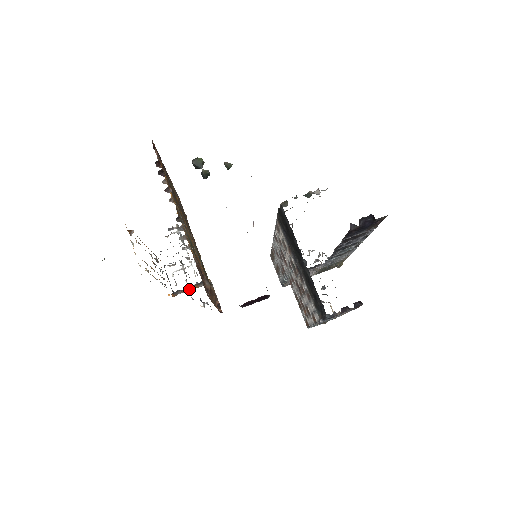
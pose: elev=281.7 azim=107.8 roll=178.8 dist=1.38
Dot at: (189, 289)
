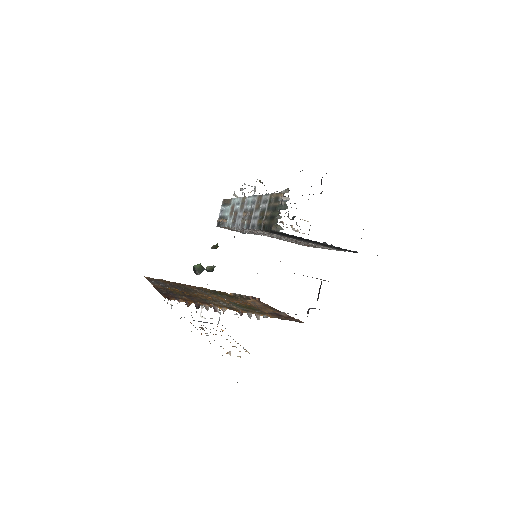
Dot at: occluded
